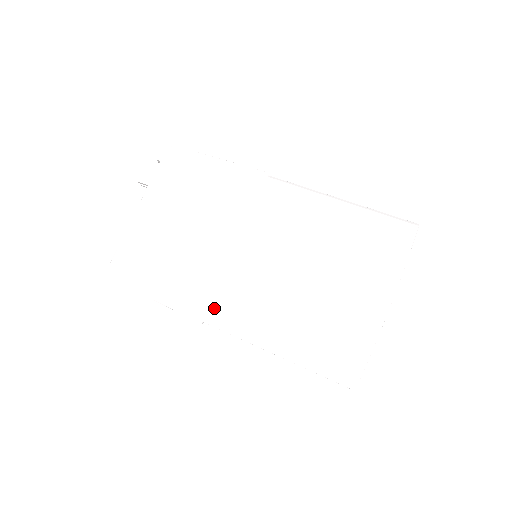
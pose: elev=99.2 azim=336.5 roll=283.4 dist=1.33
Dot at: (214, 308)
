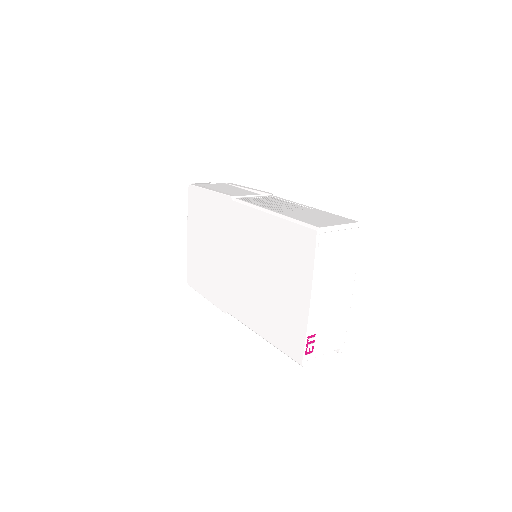
Dot at: (230, 305)
